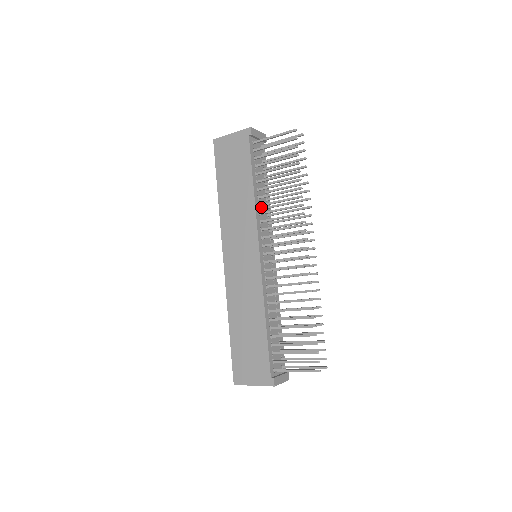
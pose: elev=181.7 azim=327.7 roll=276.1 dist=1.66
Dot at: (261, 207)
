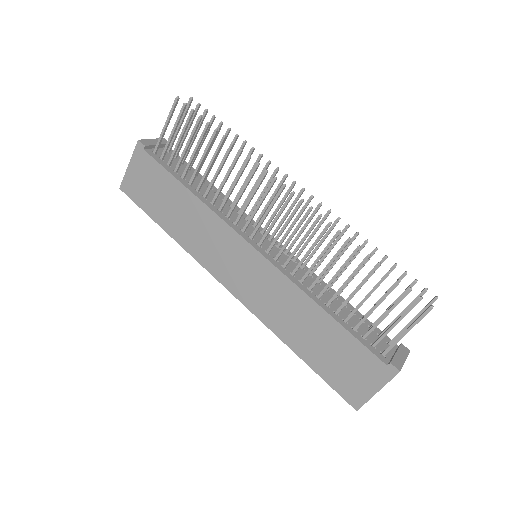
Dot at: (216, 204)
